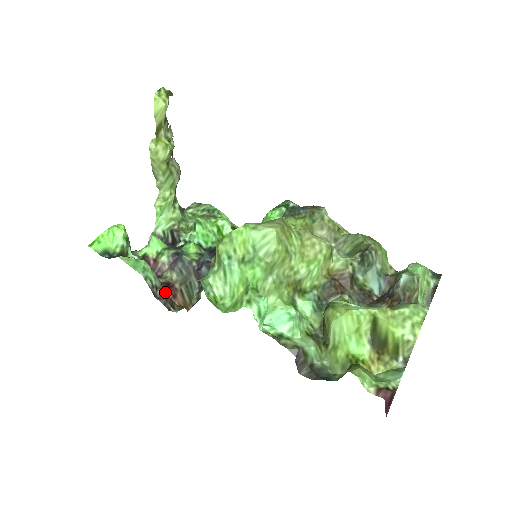
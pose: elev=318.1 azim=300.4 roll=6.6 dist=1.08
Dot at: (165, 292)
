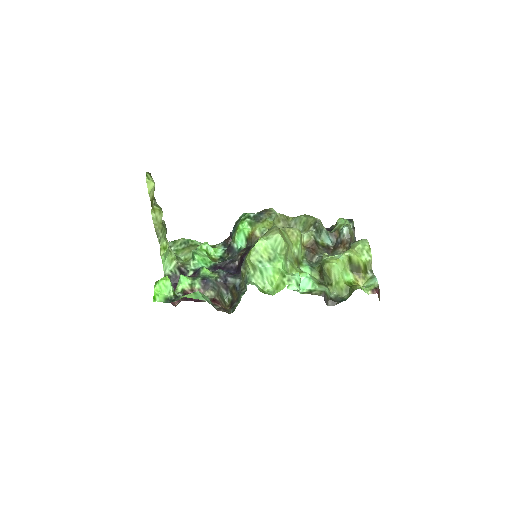
Dot at: (216, 305)
